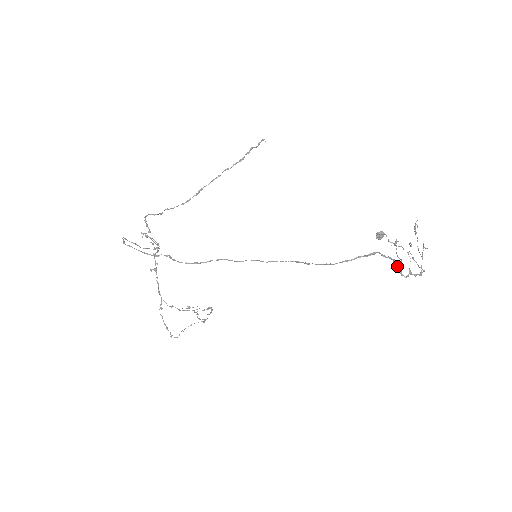
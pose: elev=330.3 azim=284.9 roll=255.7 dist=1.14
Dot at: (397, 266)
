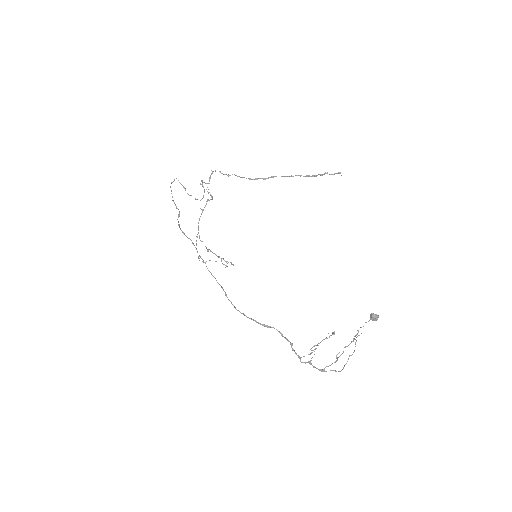
Dot at: (293, 349)
